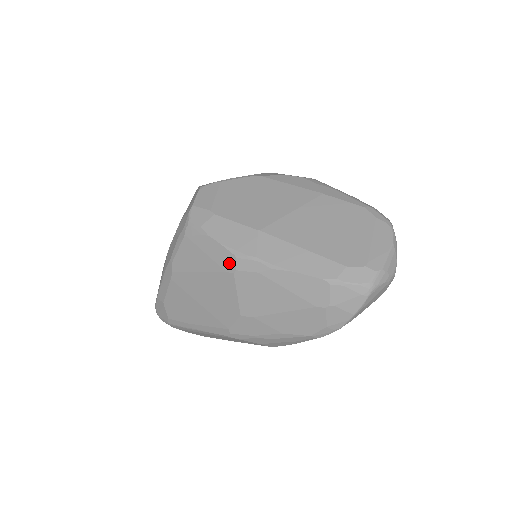
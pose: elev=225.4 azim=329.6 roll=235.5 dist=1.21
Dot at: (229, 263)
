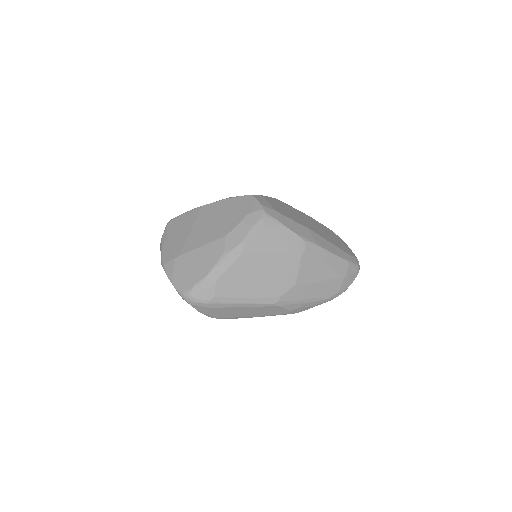
Dot at: (299, 246)
